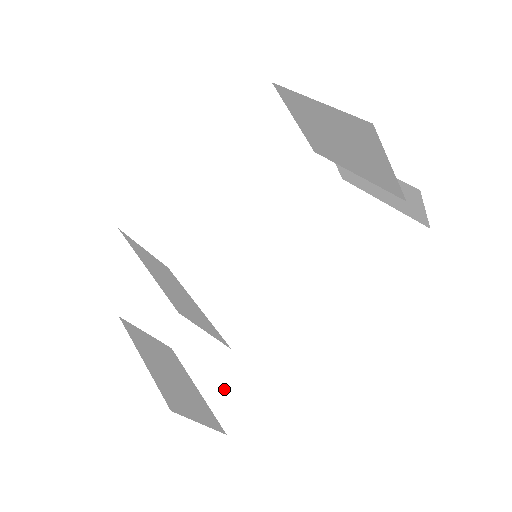
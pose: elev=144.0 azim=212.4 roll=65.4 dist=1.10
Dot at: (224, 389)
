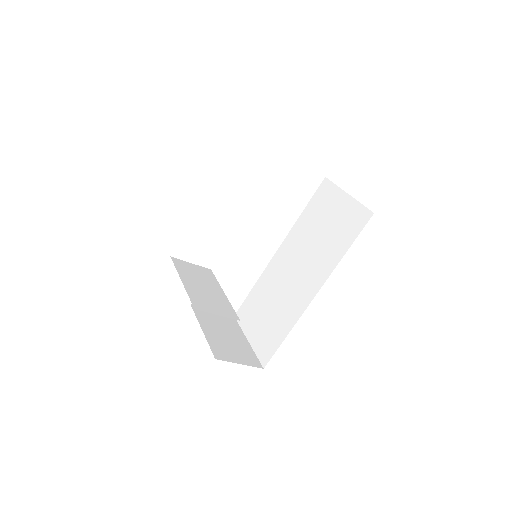
Dot at: (261, 340)
